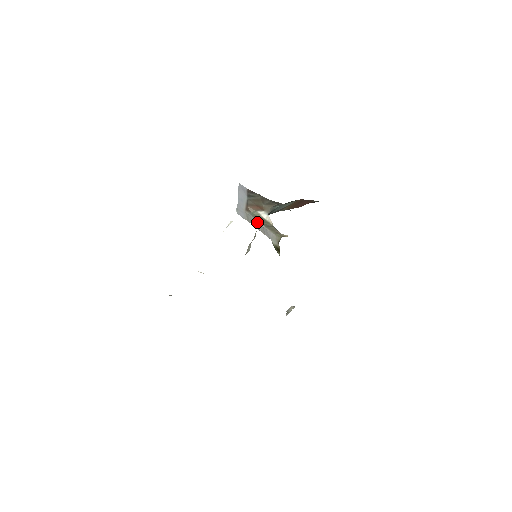
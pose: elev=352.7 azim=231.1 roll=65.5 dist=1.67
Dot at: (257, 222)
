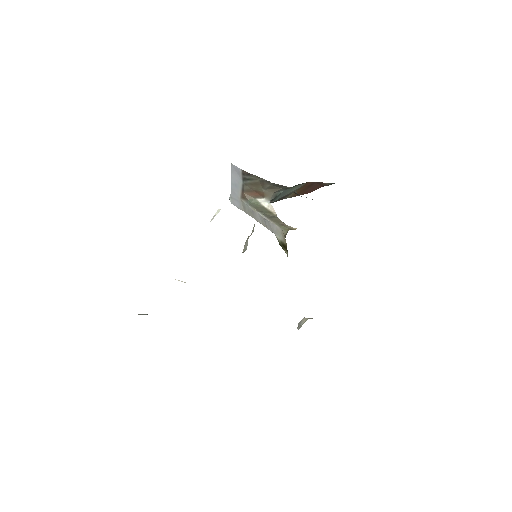
Dot at: (256, 212)
